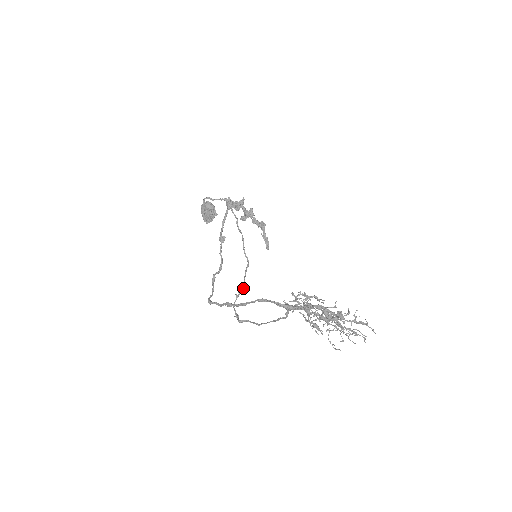
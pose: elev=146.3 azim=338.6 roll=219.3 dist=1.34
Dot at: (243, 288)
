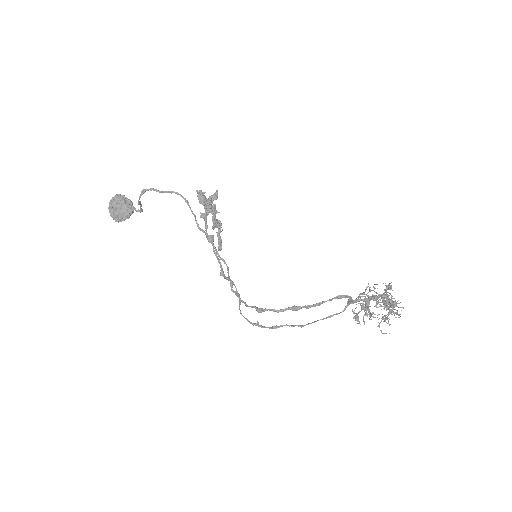
Dot at: (238, 293)
